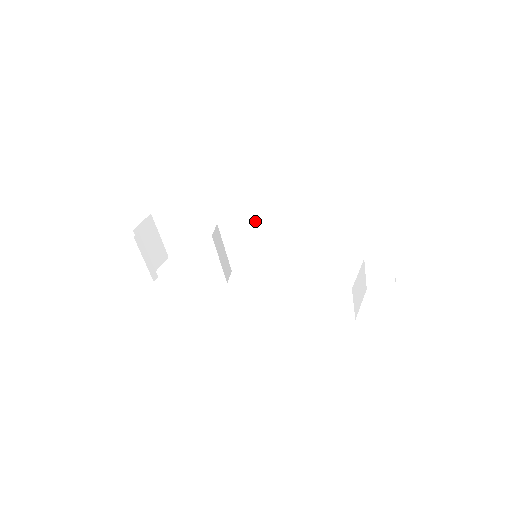
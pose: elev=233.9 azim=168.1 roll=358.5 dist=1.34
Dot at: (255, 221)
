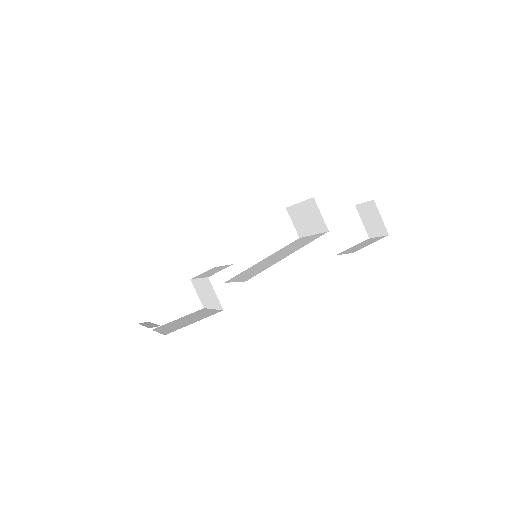
Dot at: occluded
